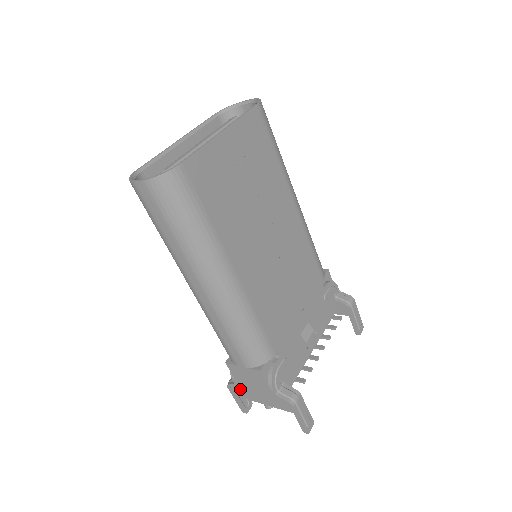
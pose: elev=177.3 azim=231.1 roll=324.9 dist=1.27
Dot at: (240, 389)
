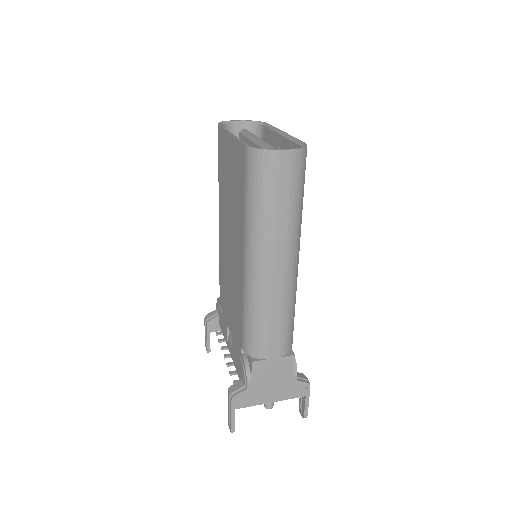
Dot at: (250, 395)
